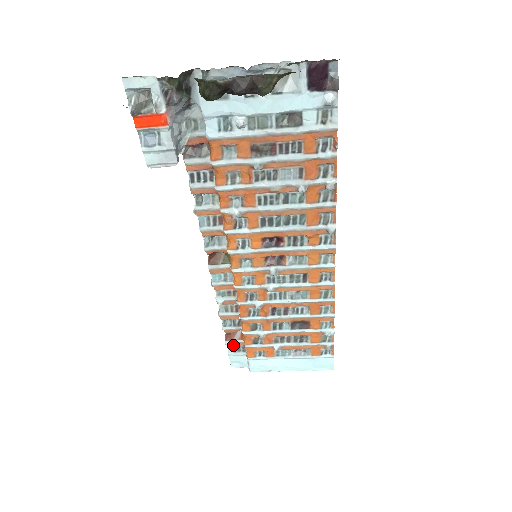
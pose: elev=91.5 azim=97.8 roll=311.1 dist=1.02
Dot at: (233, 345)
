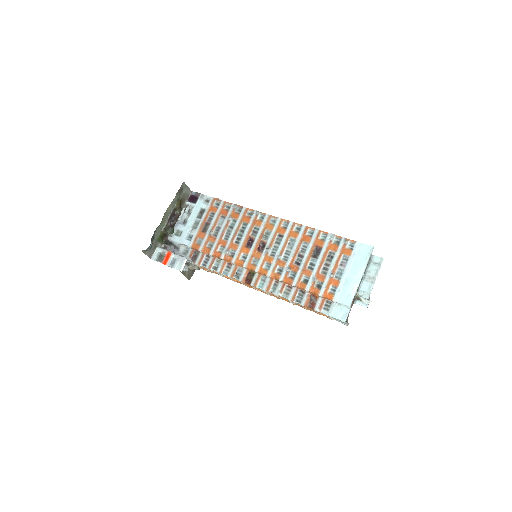
Dot at: (321, 307)
